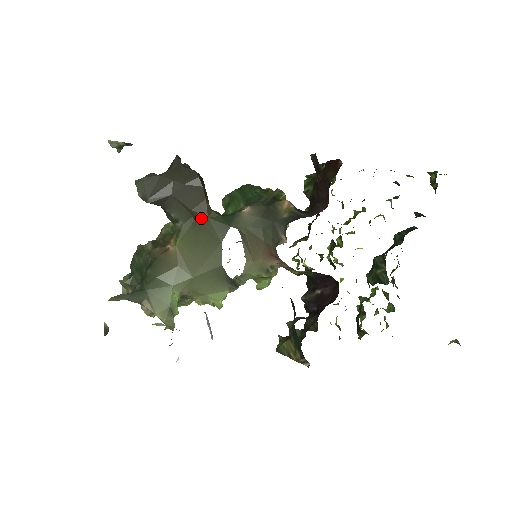
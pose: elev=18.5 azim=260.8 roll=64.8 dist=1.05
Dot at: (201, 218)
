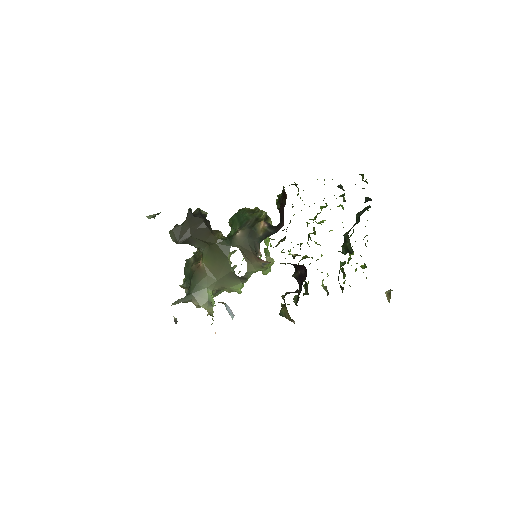
Dot at: (213, 245)
